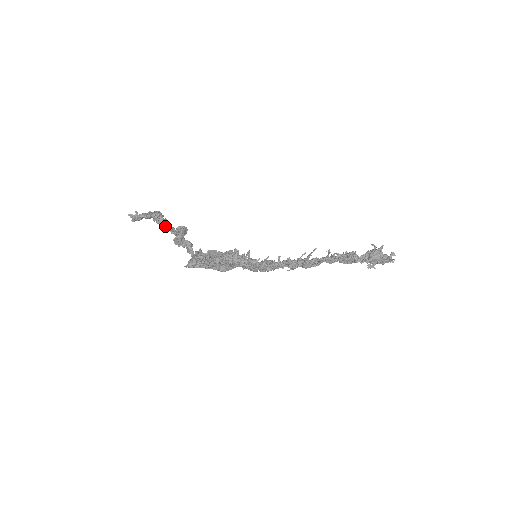
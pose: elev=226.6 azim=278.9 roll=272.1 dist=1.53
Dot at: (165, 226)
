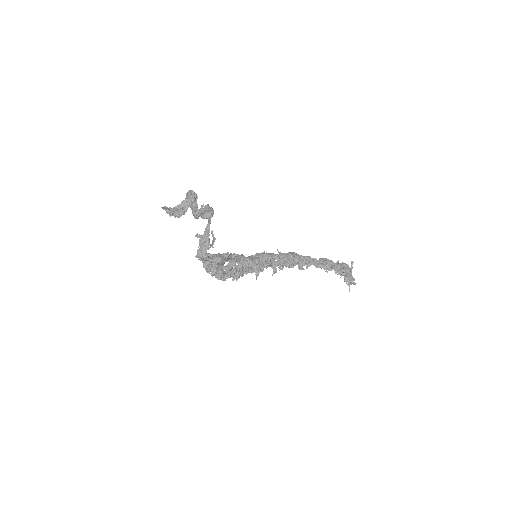
Dot at: (194, 215)
